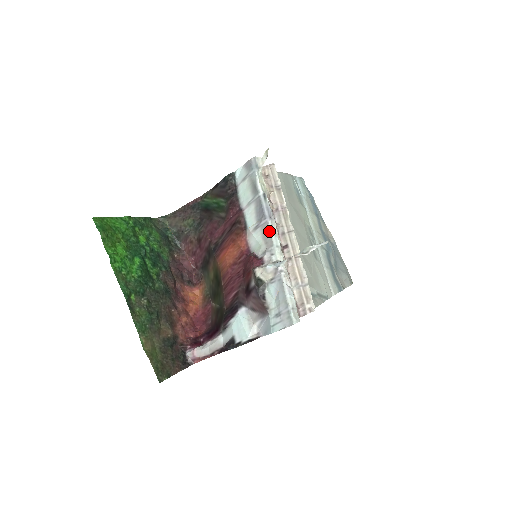
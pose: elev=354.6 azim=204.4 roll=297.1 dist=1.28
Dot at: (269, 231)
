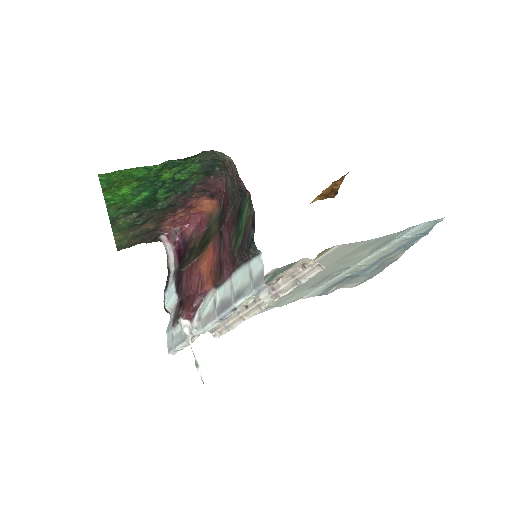
Dot at: (209, 322)
